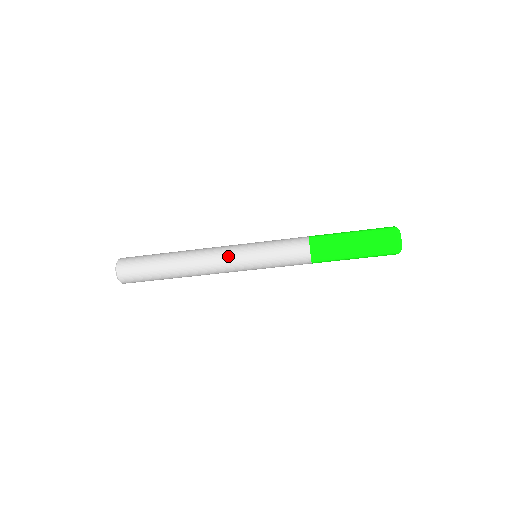
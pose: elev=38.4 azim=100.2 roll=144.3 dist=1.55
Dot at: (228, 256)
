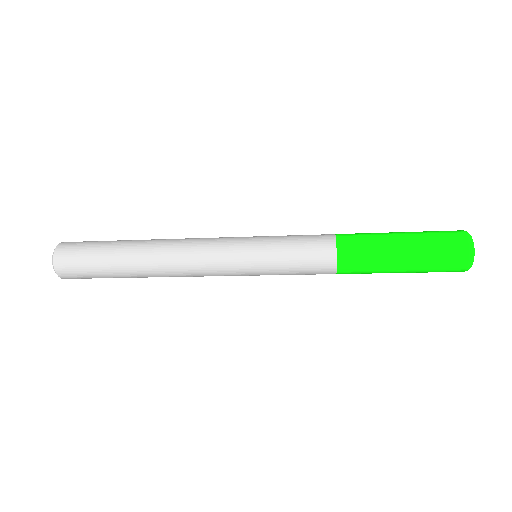
Dot at: (216, 244)
